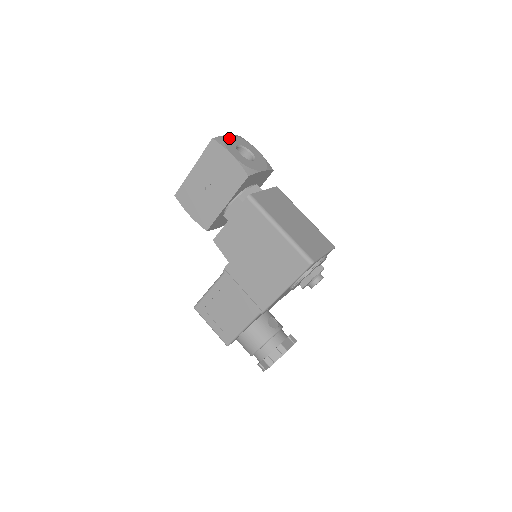
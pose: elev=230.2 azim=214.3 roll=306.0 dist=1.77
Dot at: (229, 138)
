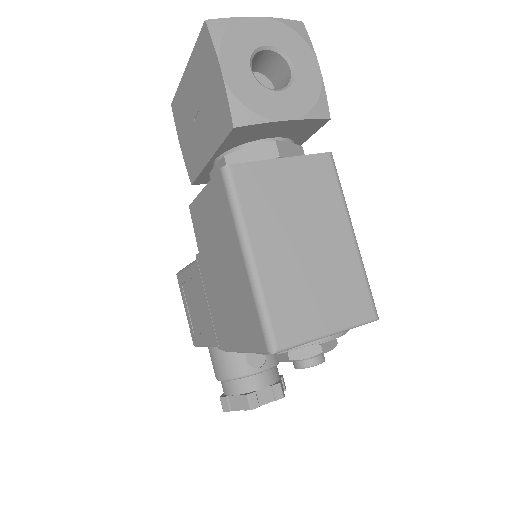
Dot at: (252, 25)
